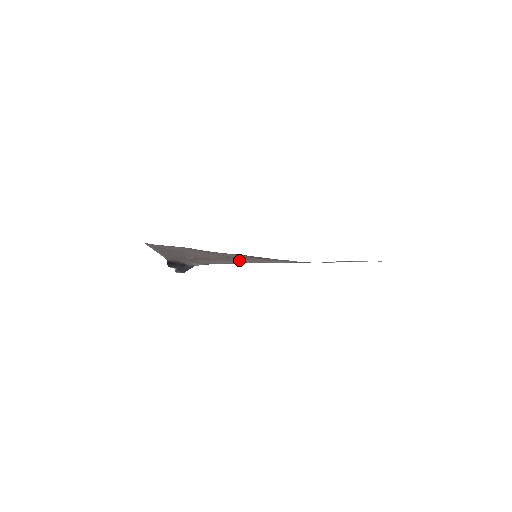
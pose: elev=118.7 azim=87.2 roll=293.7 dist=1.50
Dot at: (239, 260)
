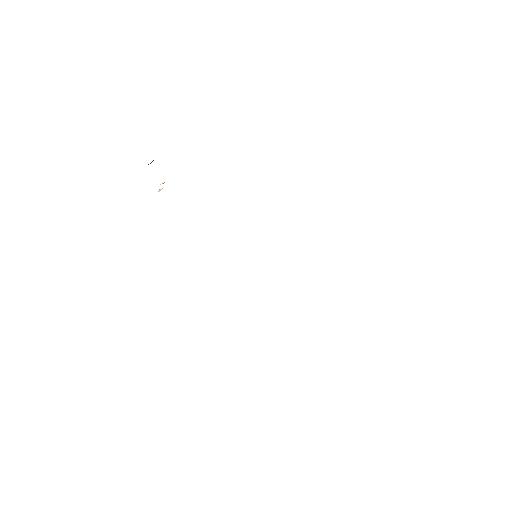
Dot at: occluded
